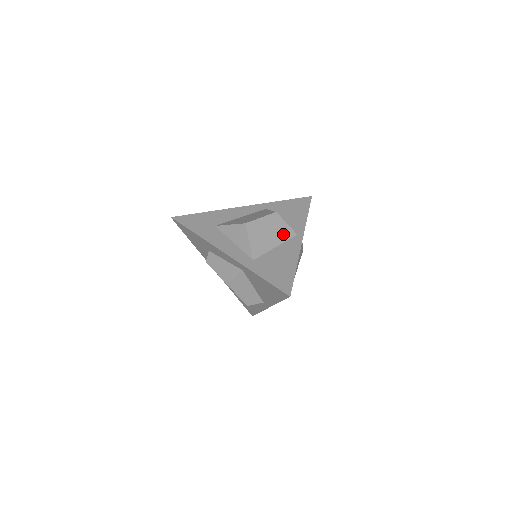
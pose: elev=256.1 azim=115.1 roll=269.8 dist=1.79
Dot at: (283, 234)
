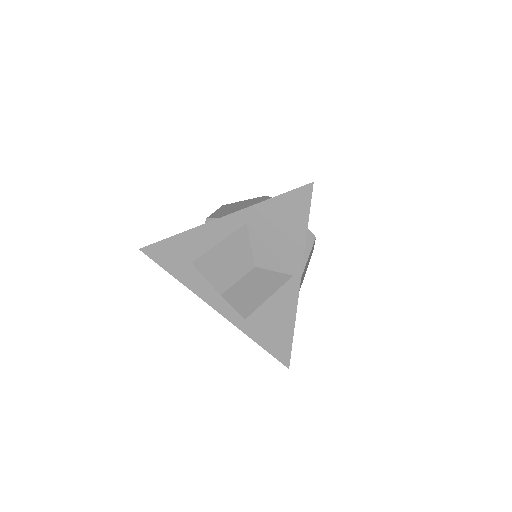
Dot at: (273, 284)
